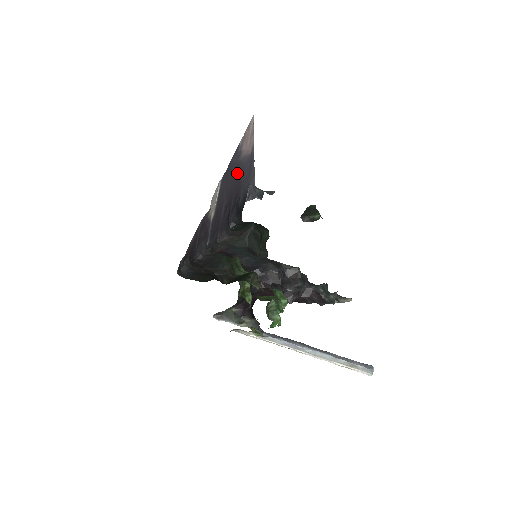
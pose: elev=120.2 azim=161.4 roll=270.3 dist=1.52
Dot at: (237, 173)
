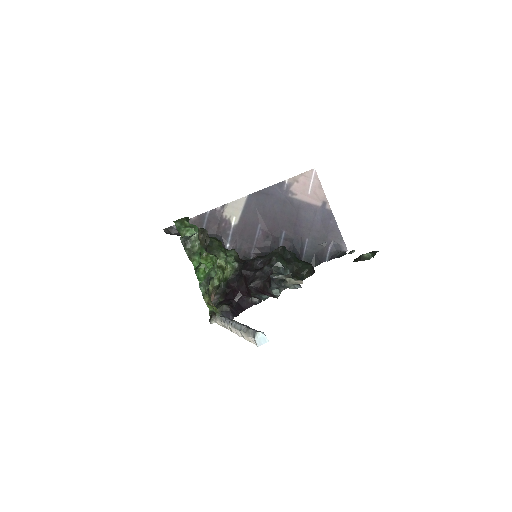
Dot at: (288, 210)
